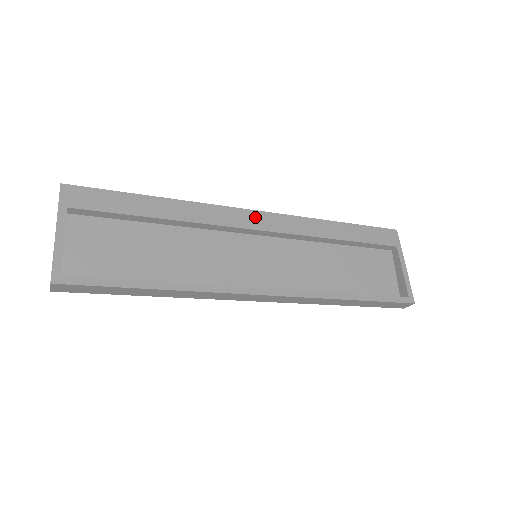
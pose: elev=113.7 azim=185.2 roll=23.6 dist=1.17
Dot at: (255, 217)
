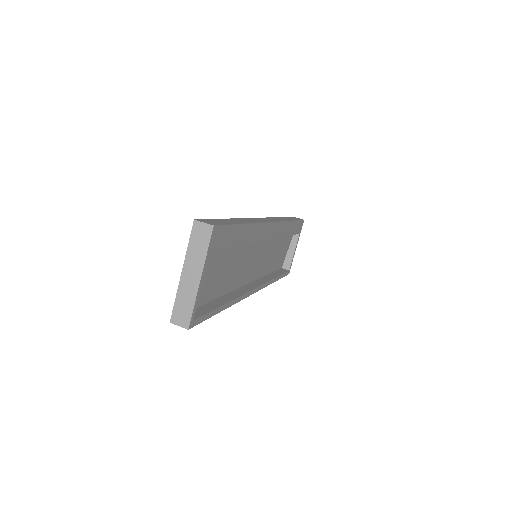
Dot at: (272, 228)
